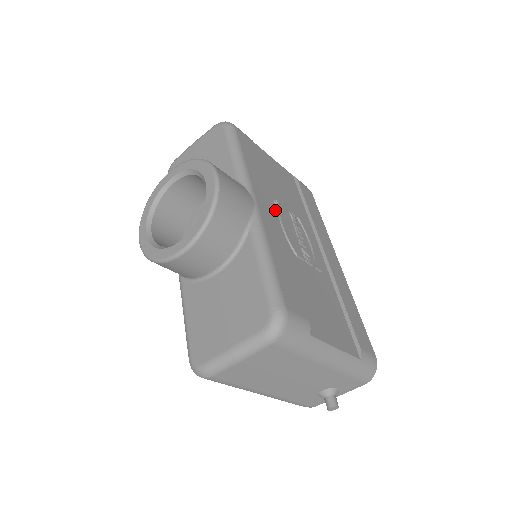
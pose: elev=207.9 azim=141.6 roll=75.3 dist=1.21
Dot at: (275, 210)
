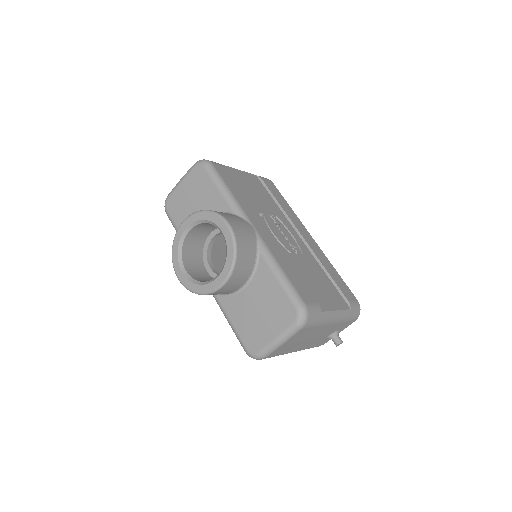
Dot at: (264, 222)
